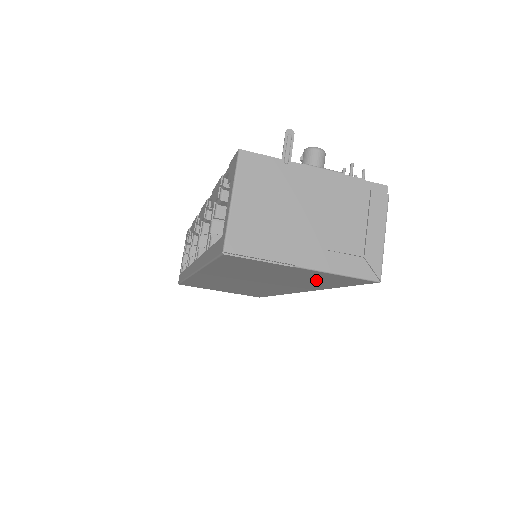
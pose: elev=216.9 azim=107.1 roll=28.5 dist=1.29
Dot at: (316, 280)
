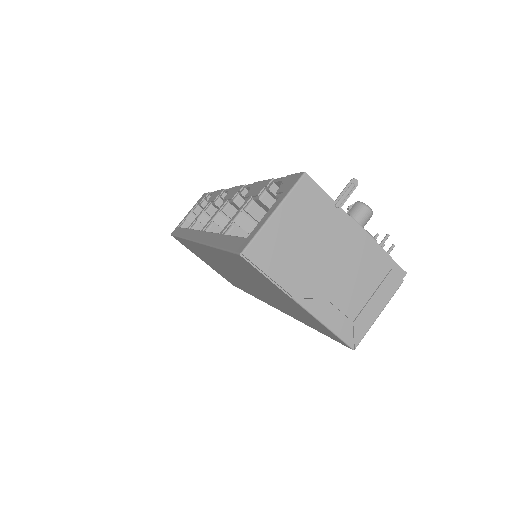
Dot at: (300, 314)
